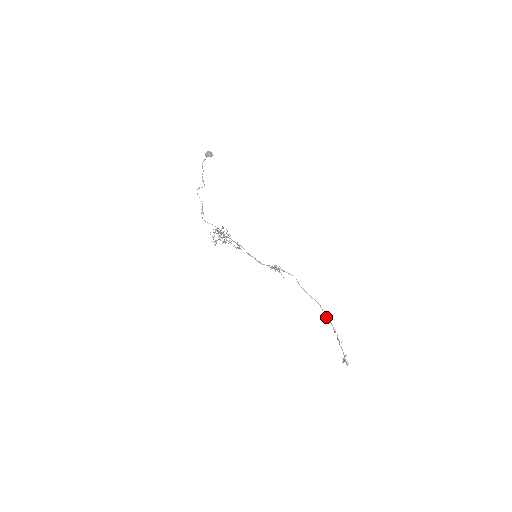
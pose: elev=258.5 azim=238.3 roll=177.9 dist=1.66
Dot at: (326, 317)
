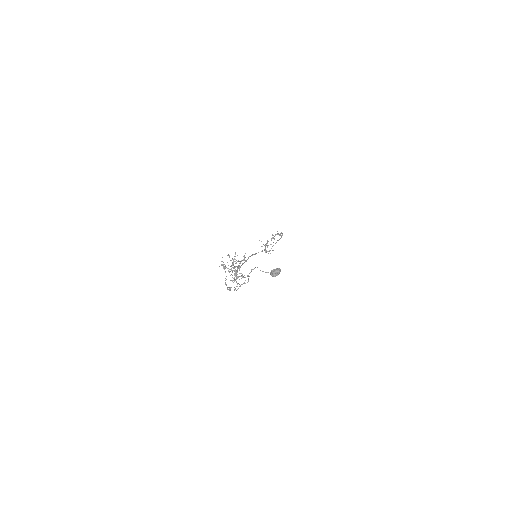
Dot at: (281, 232)
